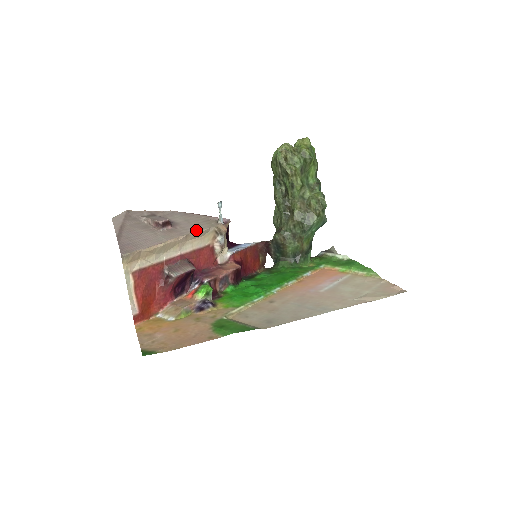
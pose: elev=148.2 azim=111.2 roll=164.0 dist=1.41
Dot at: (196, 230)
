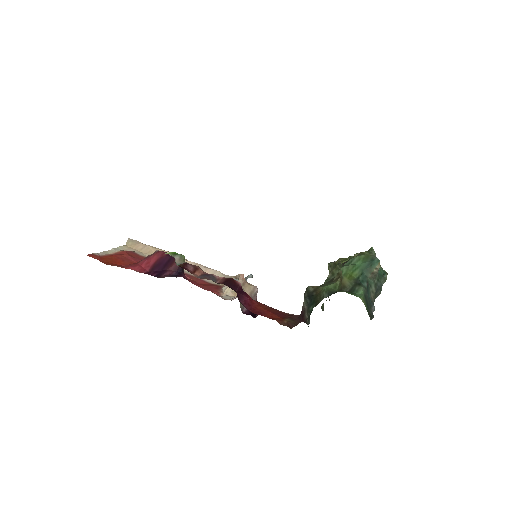
Dot at: (210, 271)
